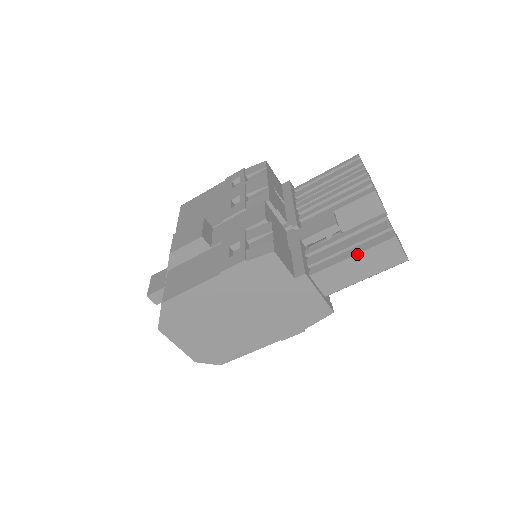
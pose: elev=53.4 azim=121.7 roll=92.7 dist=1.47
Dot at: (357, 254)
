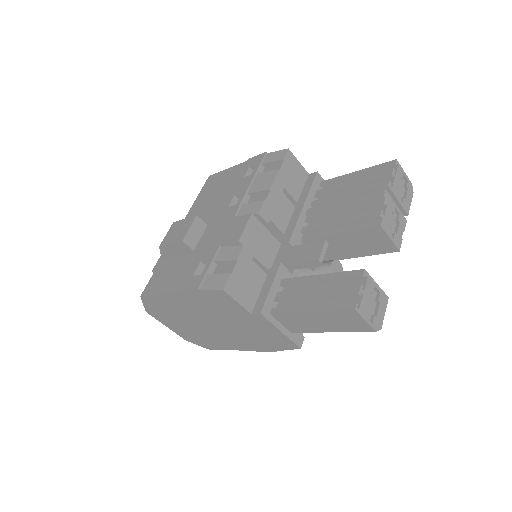
Dot at: (315, 311)
